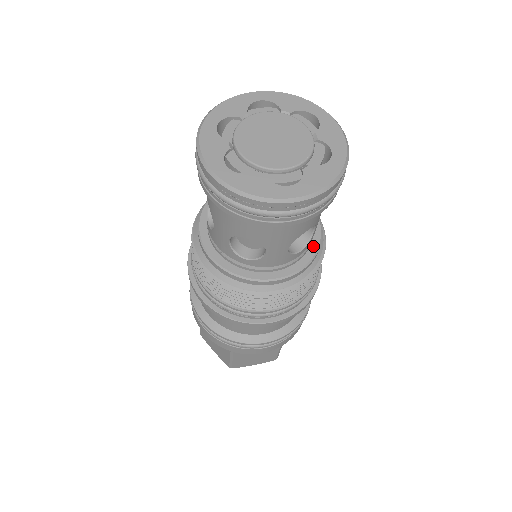
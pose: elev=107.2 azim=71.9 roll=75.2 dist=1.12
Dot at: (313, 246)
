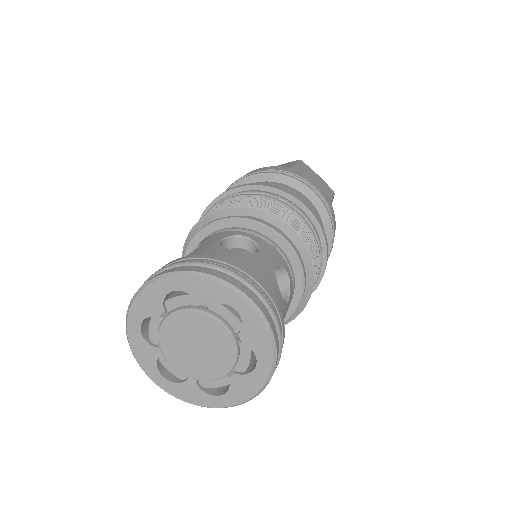
Dot at: occluded
